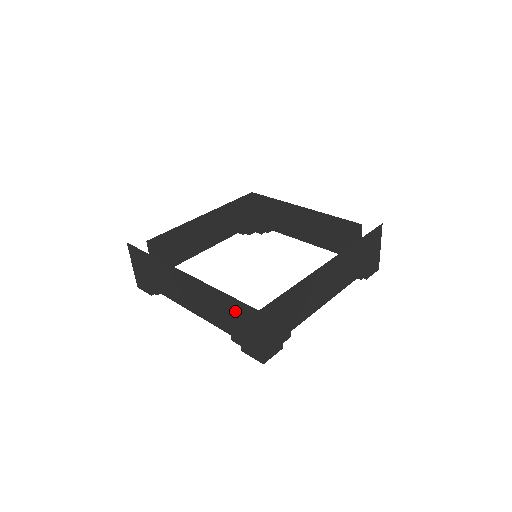
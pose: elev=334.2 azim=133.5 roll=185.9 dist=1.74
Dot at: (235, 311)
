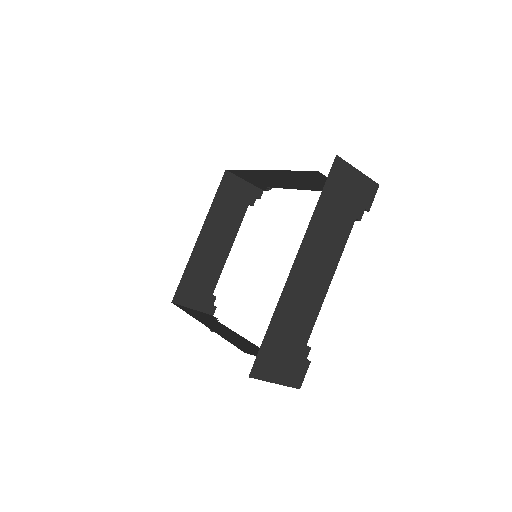
Dot at: occluded
